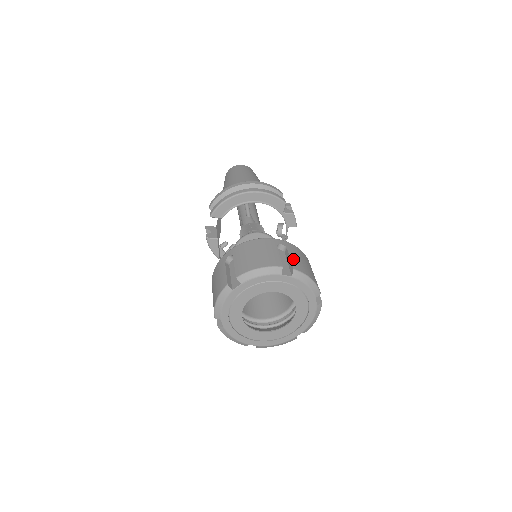
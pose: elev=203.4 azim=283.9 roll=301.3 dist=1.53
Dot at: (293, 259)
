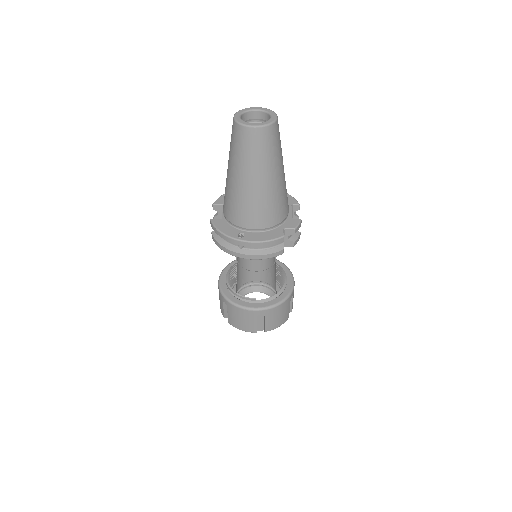
Dot at: (267, 324)
